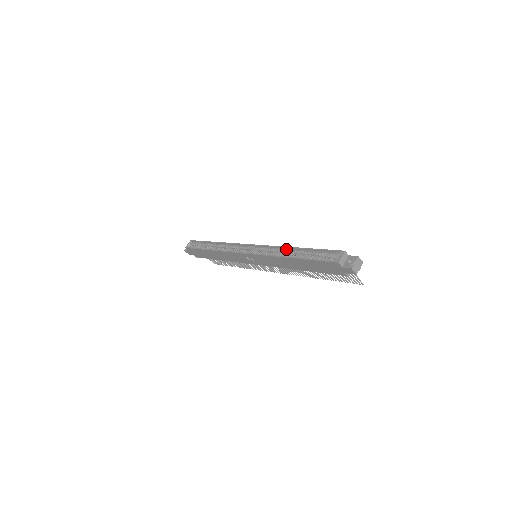
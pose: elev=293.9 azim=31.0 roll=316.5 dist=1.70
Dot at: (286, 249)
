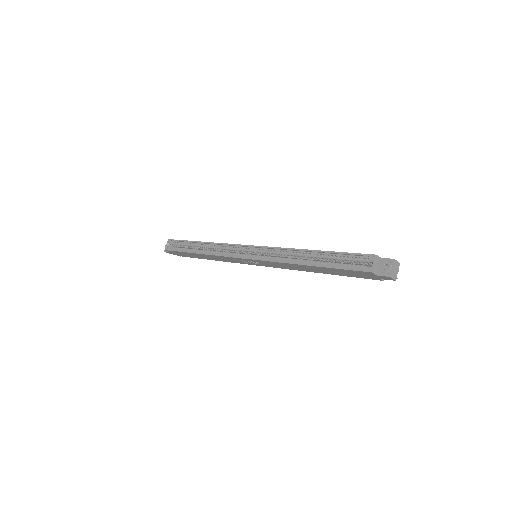
Dot at: (295, 252)
